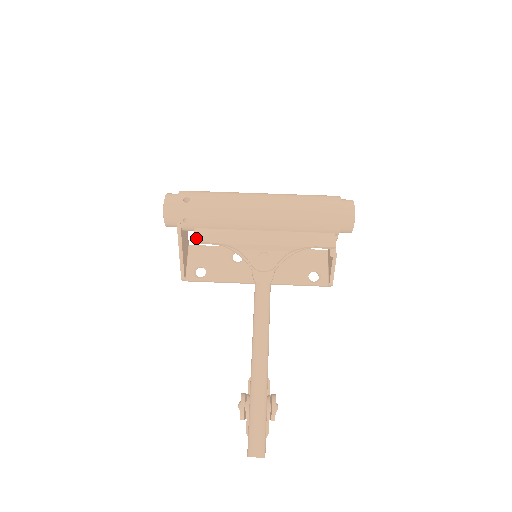
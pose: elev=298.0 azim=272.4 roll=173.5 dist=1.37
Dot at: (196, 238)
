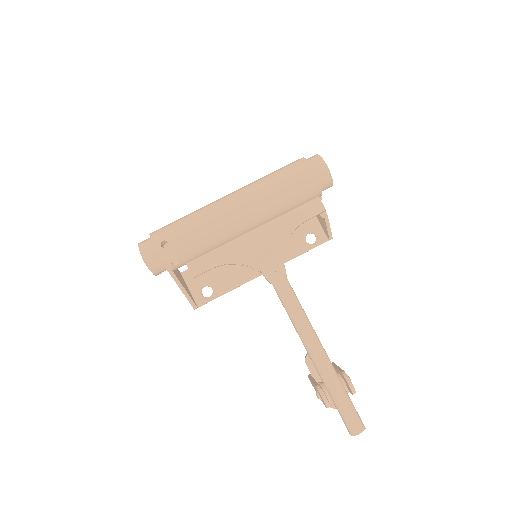
Dot at: (193, 273)
